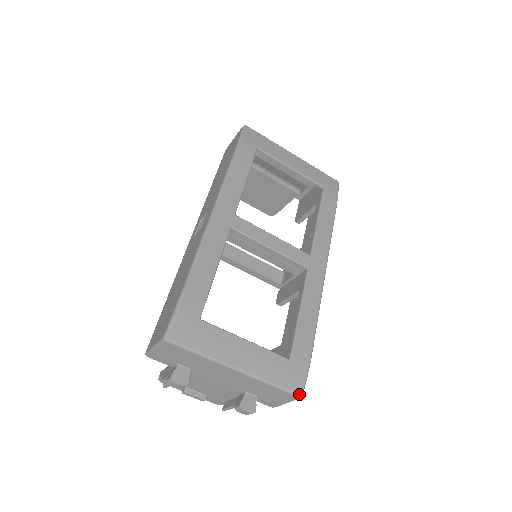
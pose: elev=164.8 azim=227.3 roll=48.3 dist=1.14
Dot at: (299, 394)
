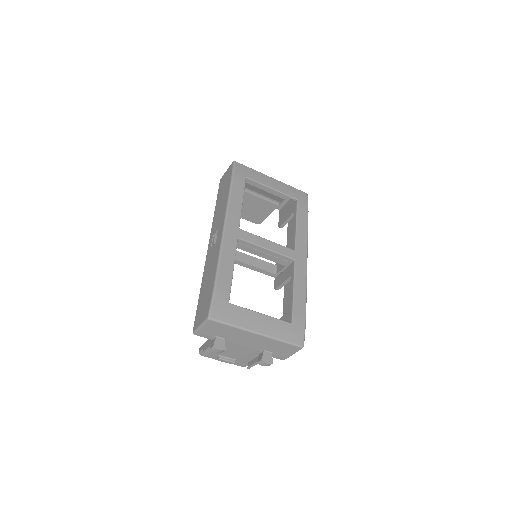
Dot at: (301, 345)
